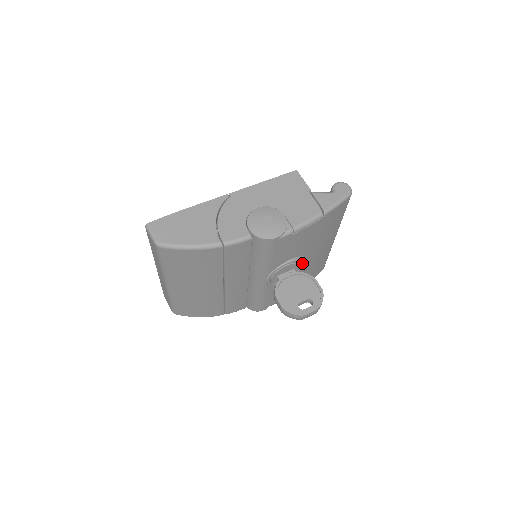
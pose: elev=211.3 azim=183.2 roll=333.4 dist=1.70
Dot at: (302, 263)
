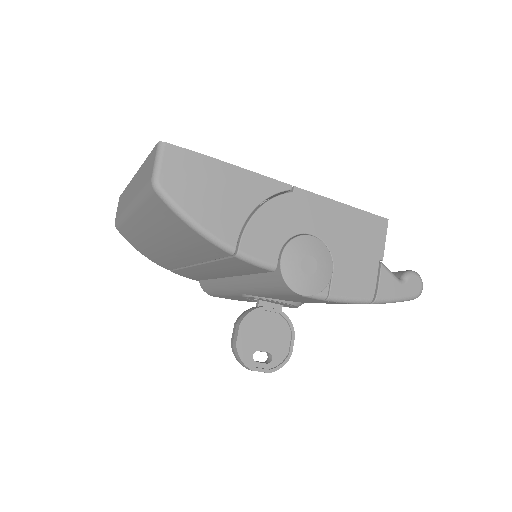
Dot at: (296, 307)
